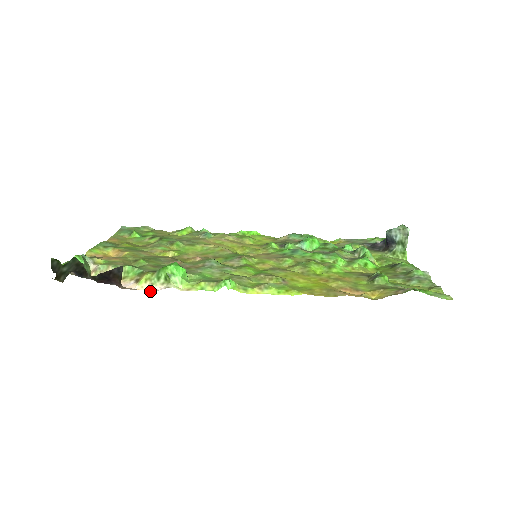
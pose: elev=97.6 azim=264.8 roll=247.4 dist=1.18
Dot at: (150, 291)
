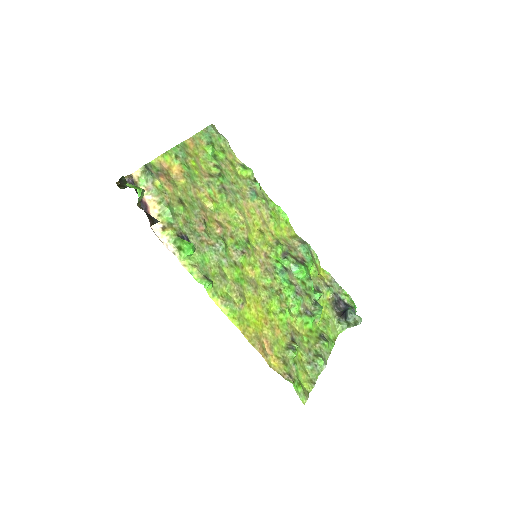
Dot at: (164, 245)
